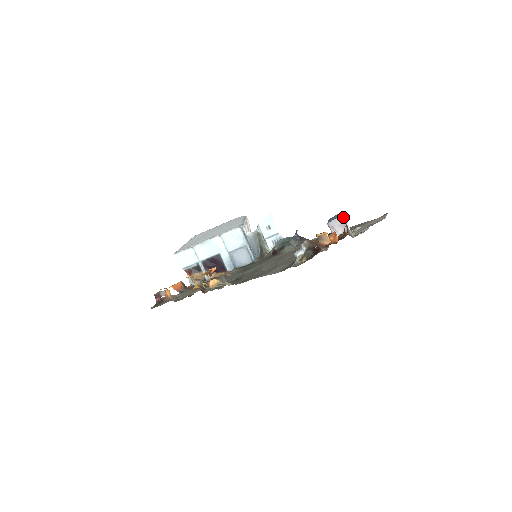
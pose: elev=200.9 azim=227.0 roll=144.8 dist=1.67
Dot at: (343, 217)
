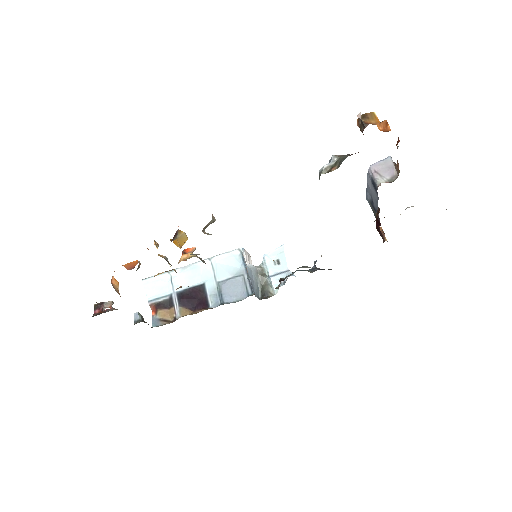
Dot at: (391, 159)
